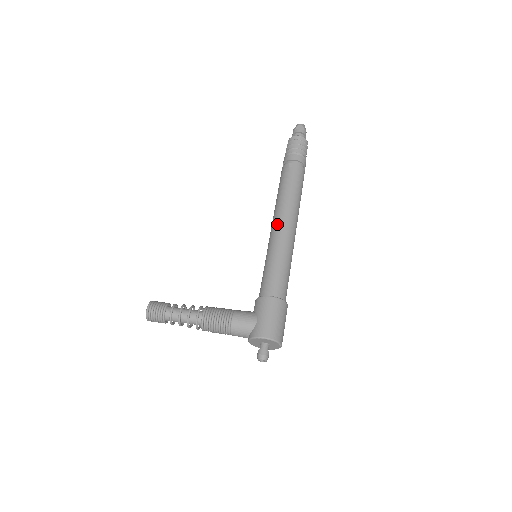
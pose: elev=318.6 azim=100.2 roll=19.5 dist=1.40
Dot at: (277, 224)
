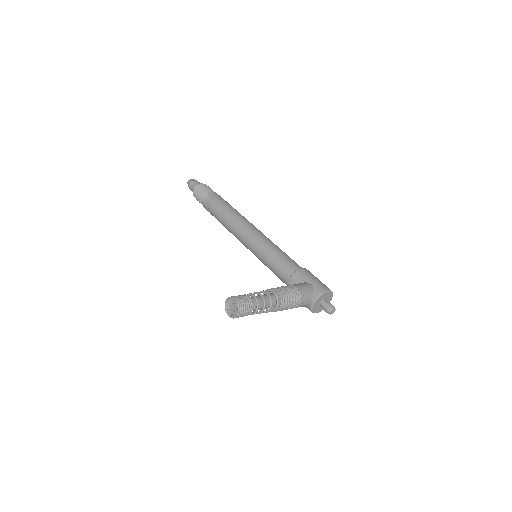
Dot at: (253, 231)
